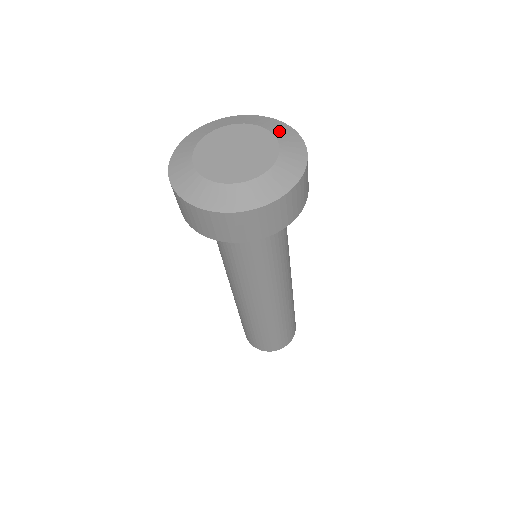
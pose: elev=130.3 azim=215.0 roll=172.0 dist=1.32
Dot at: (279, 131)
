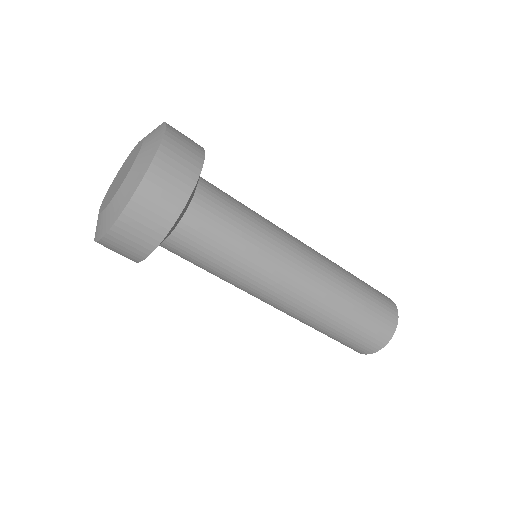
Dot at: occluded
